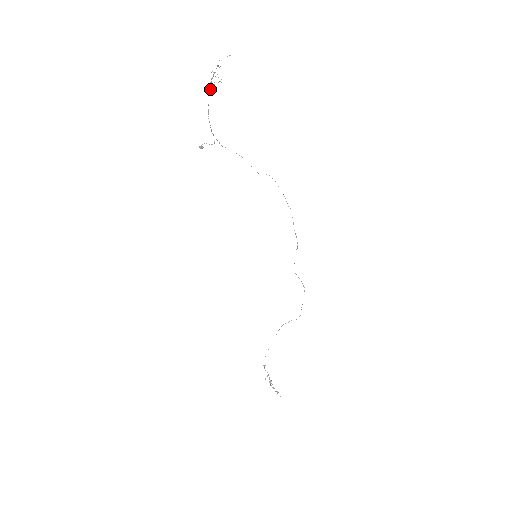
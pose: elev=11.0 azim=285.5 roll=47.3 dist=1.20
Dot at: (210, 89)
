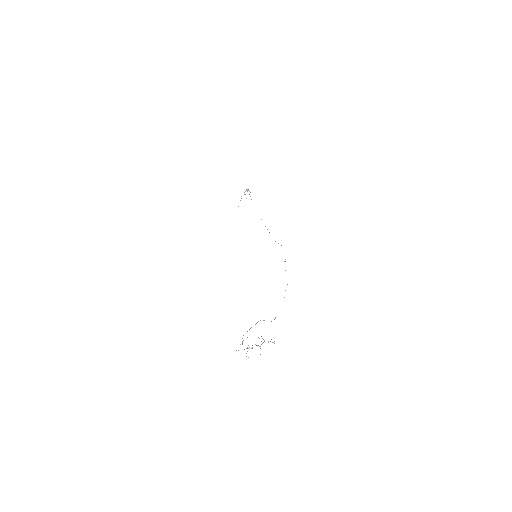
Dot at: occluded
